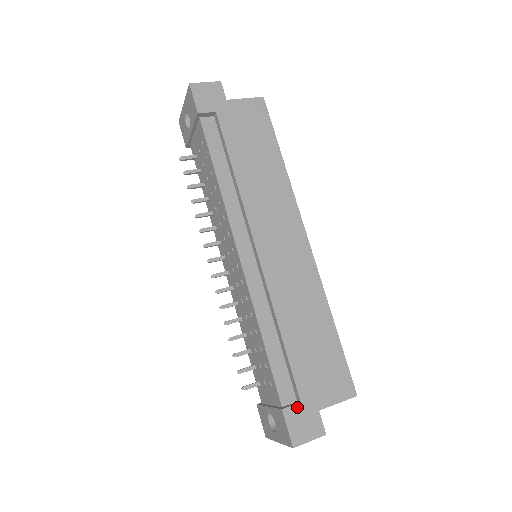
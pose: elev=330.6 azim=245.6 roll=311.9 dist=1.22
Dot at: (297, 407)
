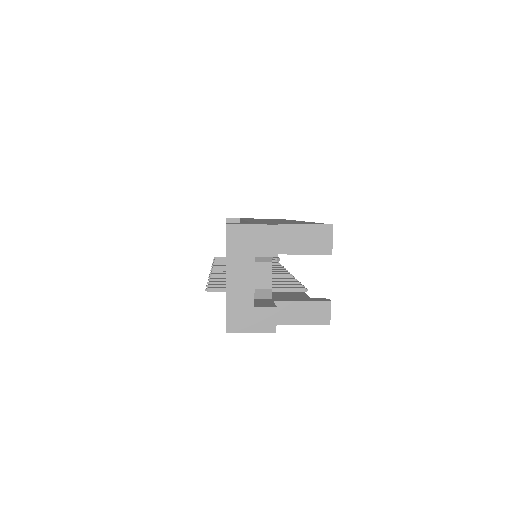
Dot at: occluded
